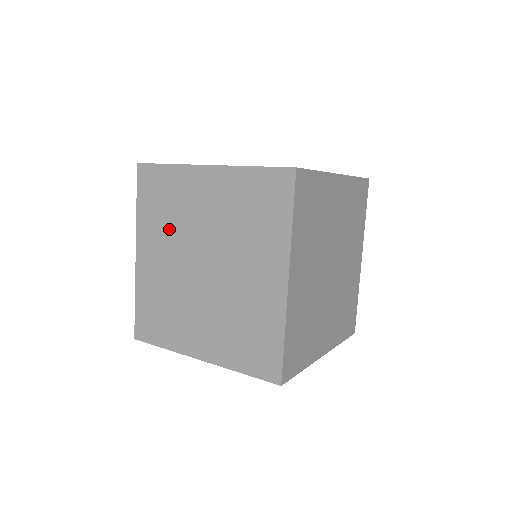
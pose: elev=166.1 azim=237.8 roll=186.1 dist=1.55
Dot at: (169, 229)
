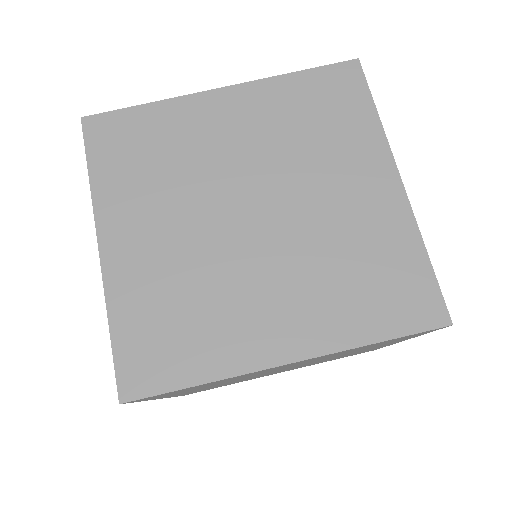
Dot at: occluded
